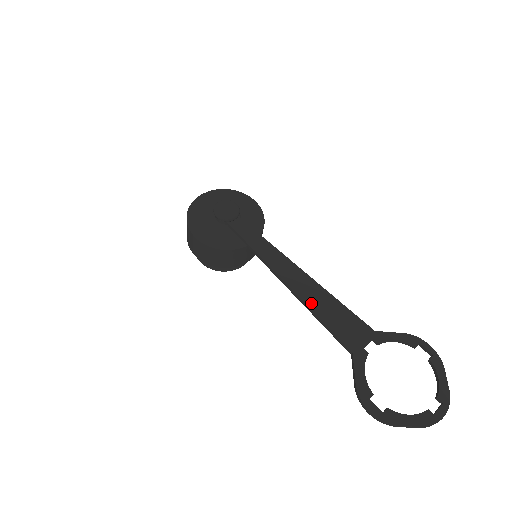
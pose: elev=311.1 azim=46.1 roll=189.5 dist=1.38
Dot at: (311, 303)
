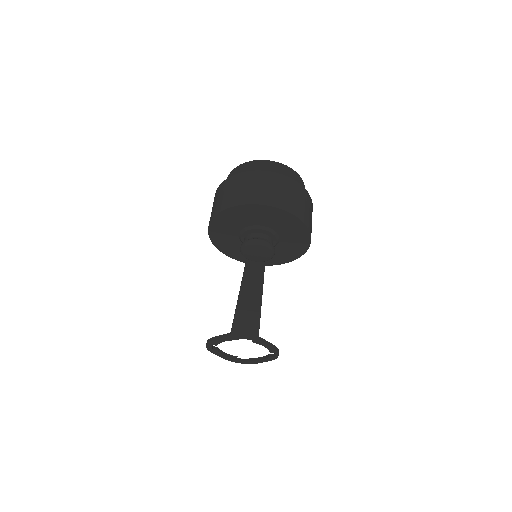
Dot at: (239, 315)
